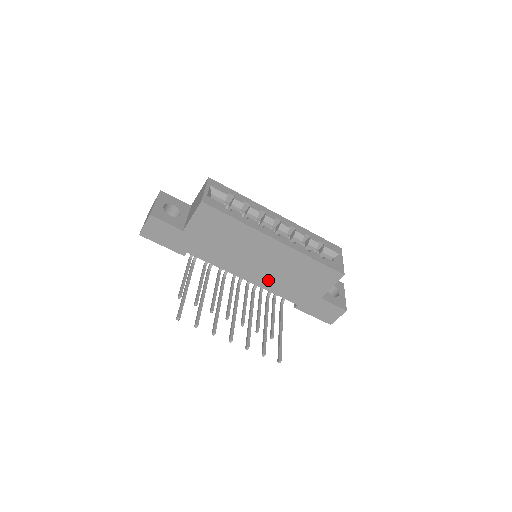
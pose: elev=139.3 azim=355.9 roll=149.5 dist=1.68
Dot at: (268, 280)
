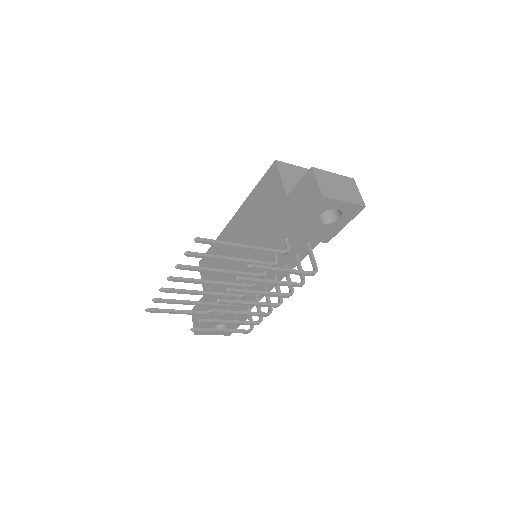
Dot at: occluded
